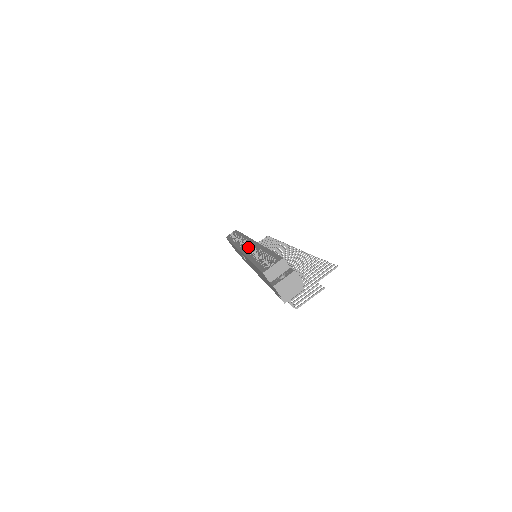
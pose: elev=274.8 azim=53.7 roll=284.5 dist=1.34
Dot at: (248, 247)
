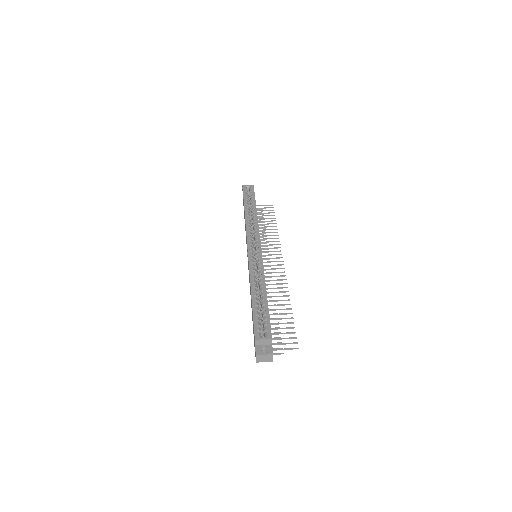
Dot at: (255, 247)
